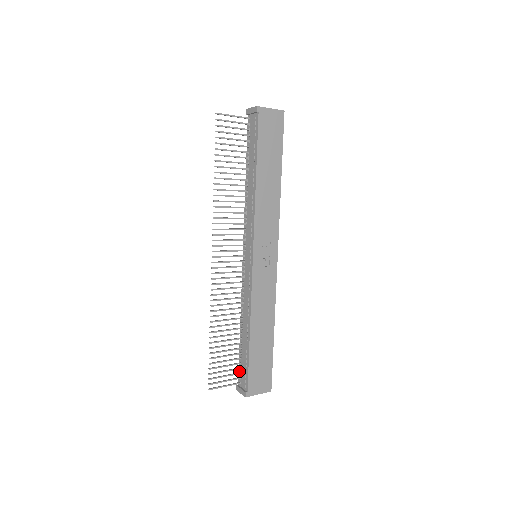
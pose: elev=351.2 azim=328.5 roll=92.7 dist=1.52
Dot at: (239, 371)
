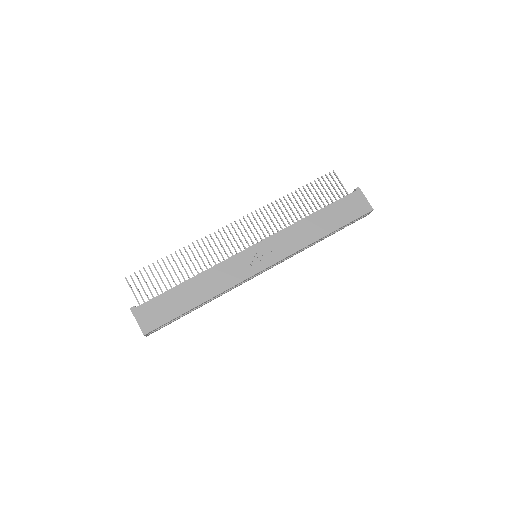
Dot at: occluded
